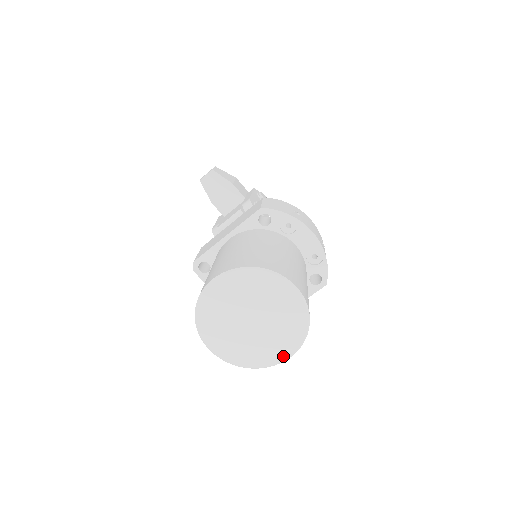
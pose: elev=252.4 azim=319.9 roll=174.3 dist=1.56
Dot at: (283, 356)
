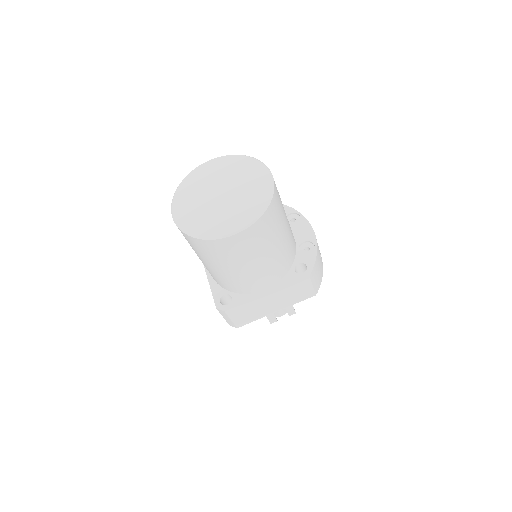
Dot at: (233, 229)
